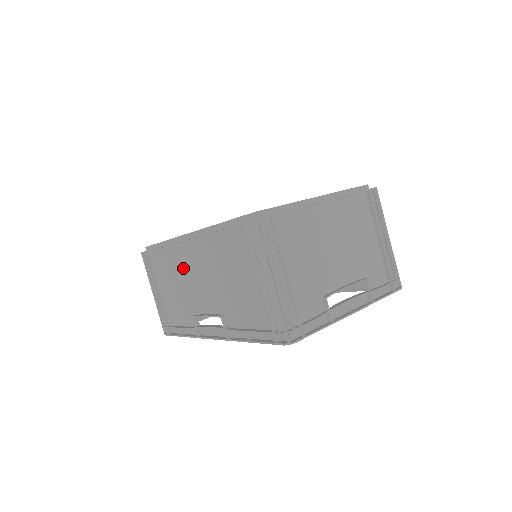
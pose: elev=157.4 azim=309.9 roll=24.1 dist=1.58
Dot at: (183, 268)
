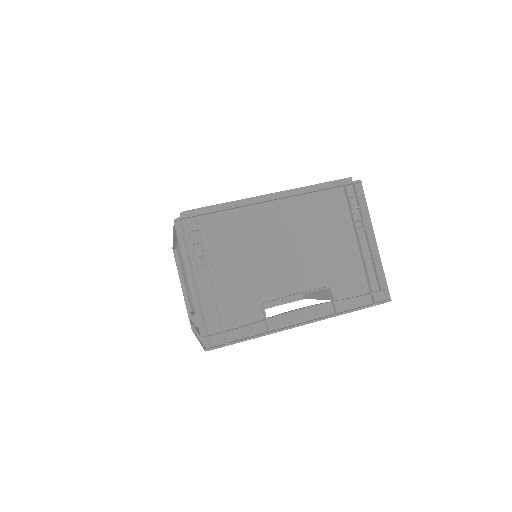
Dot at: occluded
